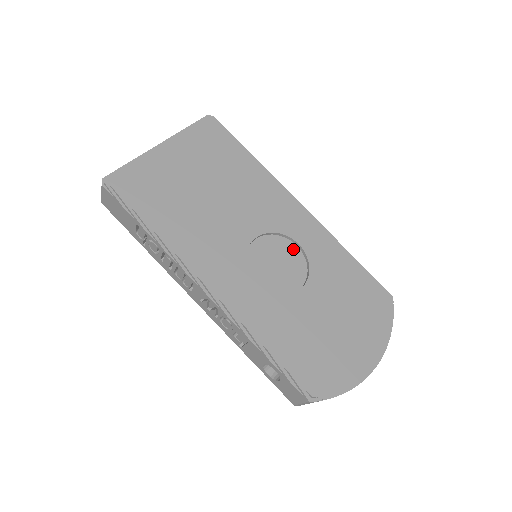
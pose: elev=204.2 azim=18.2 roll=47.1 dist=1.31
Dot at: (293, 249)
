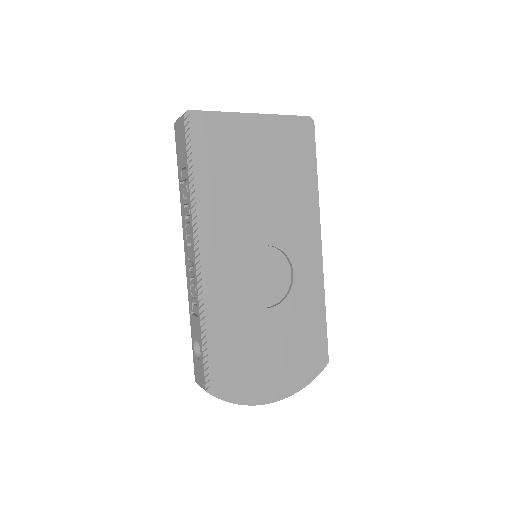
Dot at: (286, 274)
